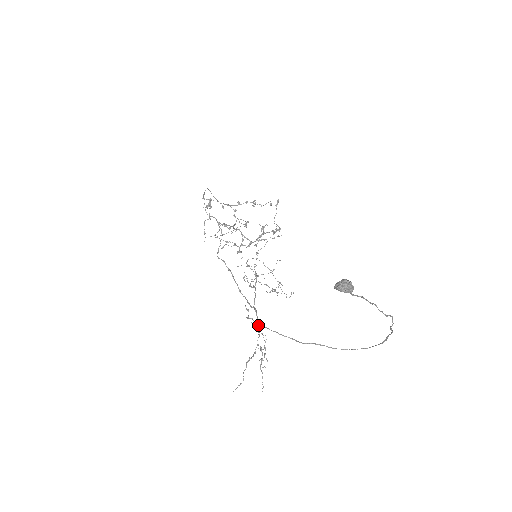
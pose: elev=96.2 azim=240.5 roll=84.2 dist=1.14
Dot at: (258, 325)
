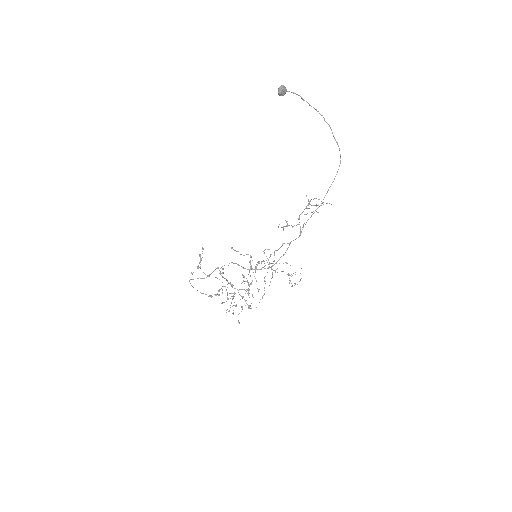
Dot at: (299, 236)
